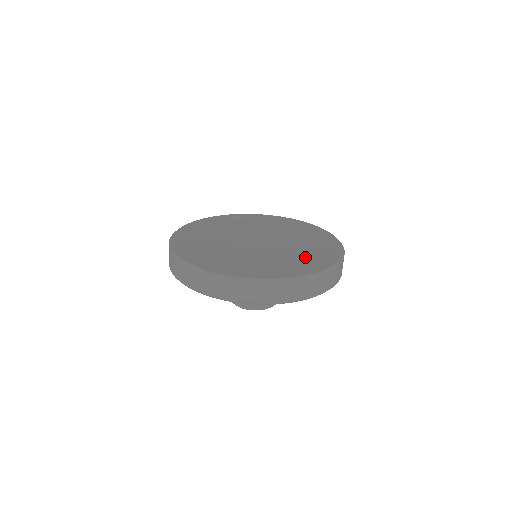
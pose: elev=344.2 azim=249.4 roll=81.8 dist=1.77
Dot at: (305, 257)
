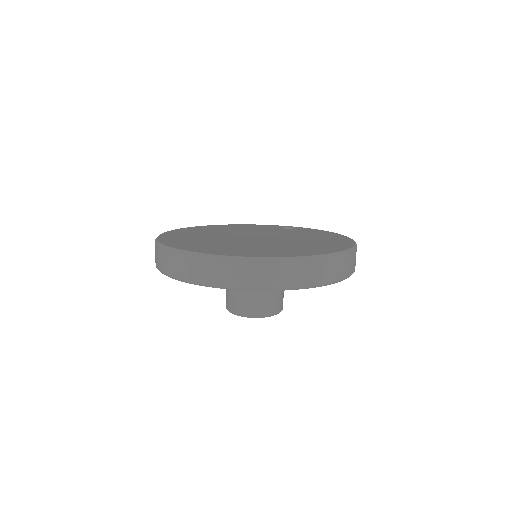
Dot at: (259, 249)
